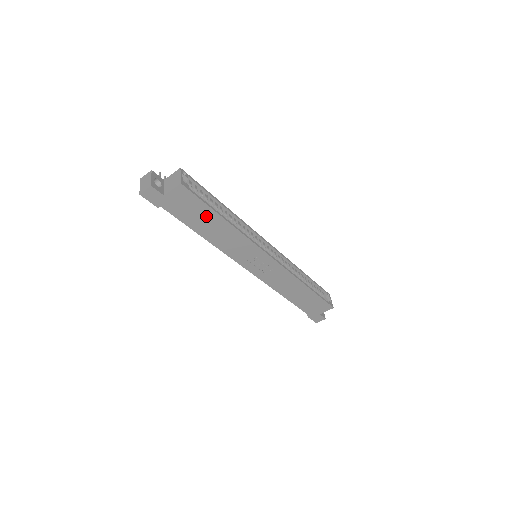
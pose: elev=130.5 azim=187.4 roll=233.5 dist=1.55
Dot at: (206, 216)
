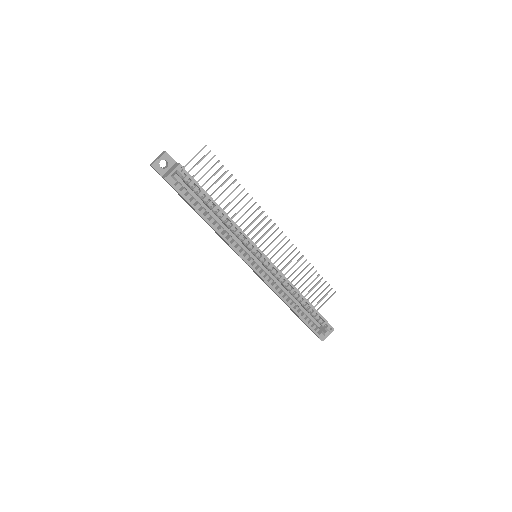
Dot at: occluded
